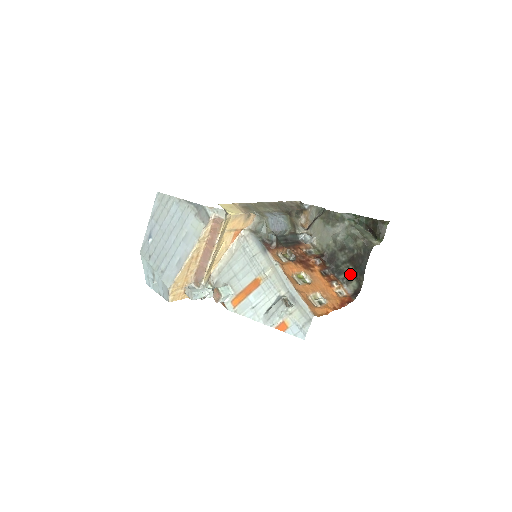
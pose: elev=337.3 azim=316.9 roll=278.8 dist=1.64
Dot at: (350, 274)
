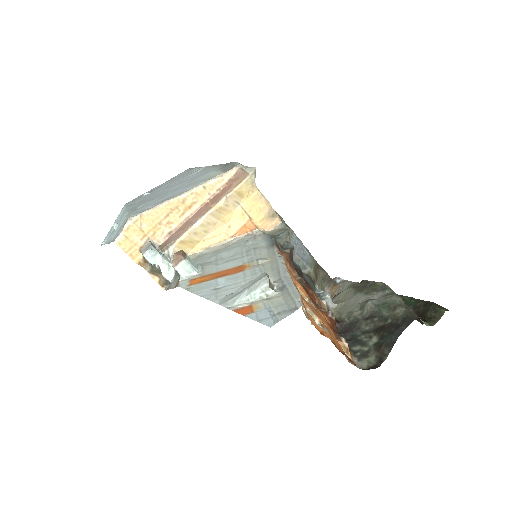
Dot at: (370, 346)
